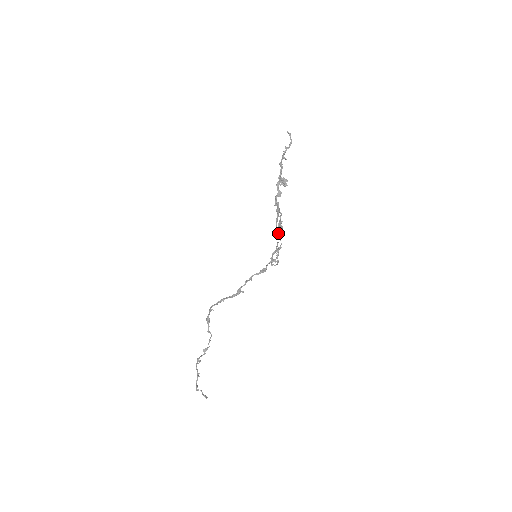
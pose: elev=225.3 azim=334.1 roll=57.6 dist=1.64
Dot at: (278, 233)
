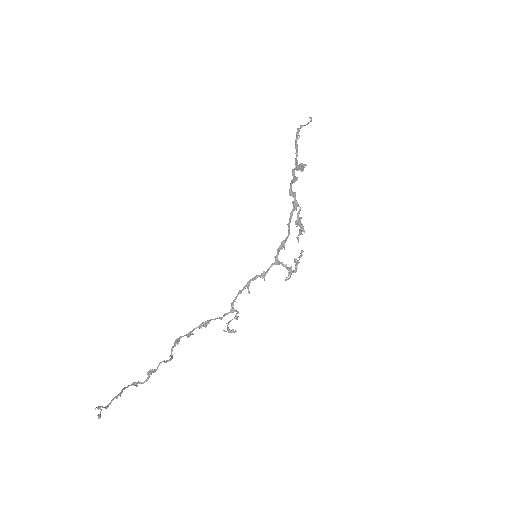
Dot at: occluded
